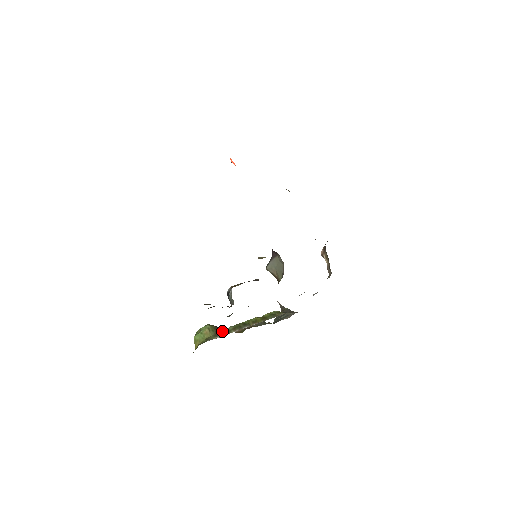
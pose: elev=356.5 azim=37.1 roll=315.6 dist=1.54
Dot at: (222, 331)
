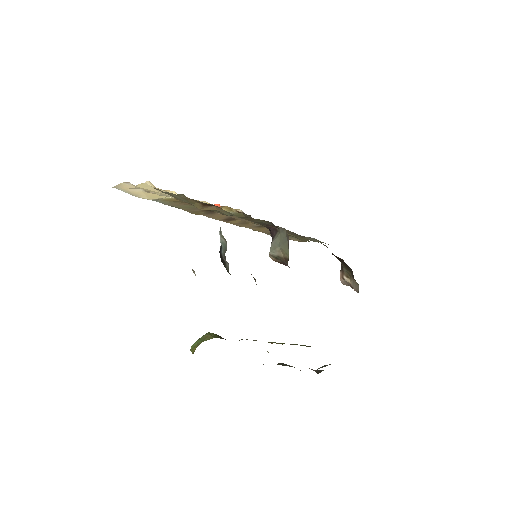
Dot at: occluded
